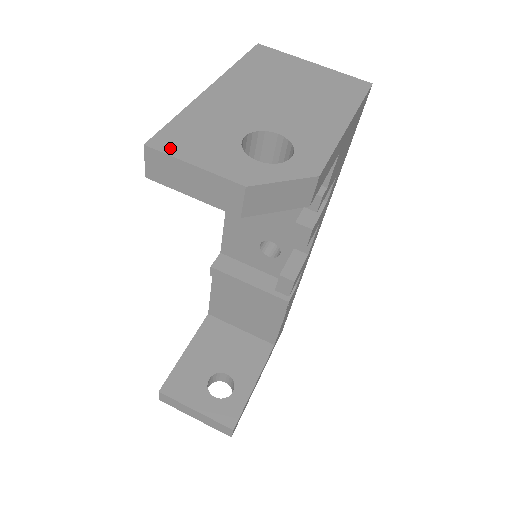
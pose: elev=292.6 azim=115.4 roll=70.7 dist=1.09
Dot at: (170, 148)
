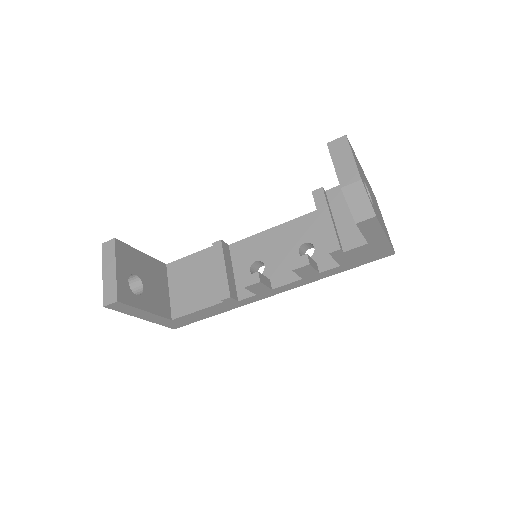
Dot at: occluded
